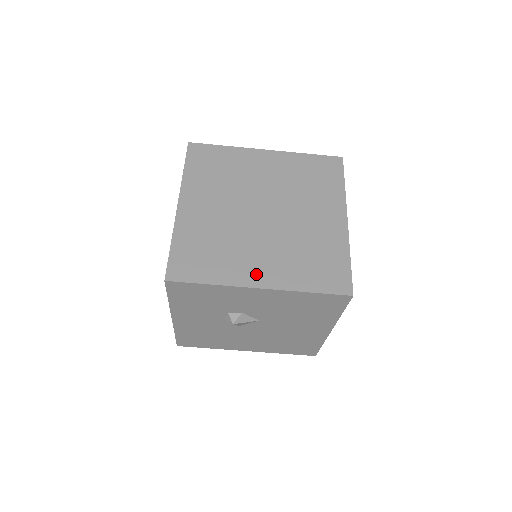
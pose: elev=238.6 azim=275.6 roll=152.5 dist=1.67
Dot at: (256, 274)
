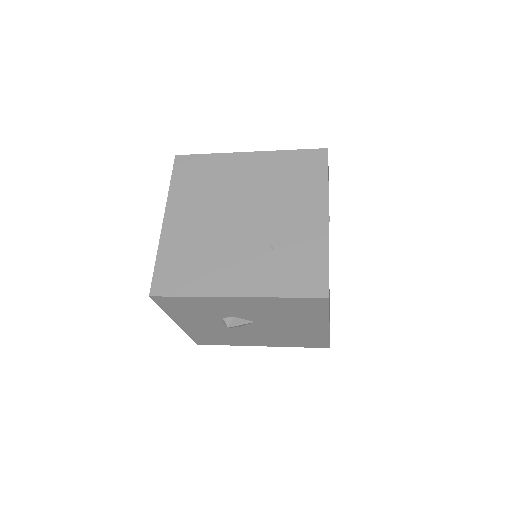
Dot at: (233, 283)
